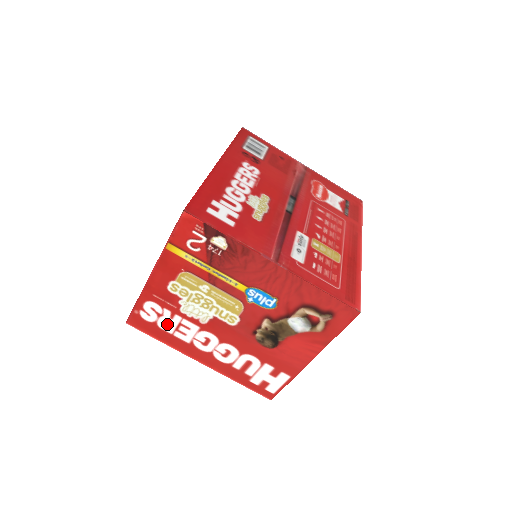
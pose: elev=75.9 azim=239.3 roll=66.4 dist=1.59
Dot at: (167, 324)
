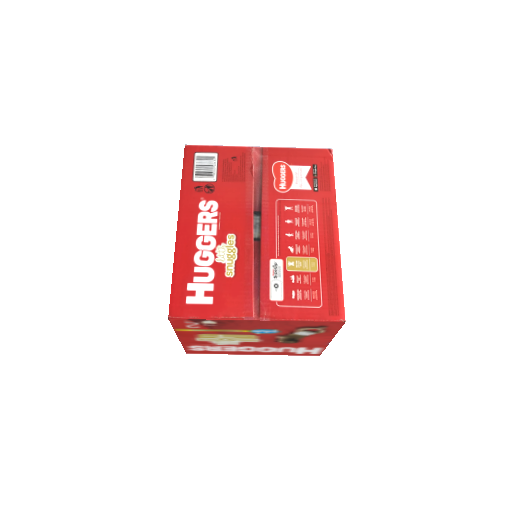
Dot at: (213, 349)
